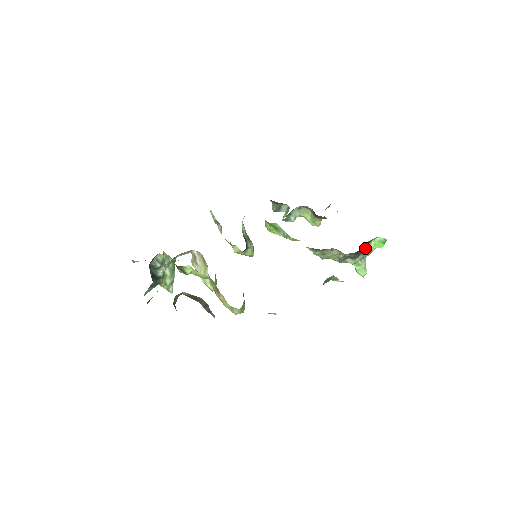
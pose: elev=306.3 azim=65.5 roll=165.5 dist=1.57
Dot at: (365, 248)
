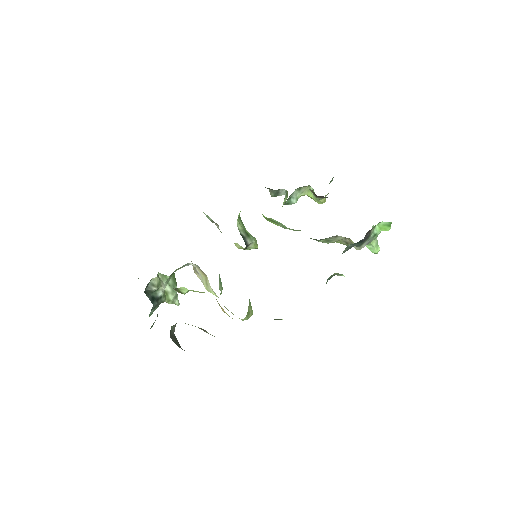
Dot at: (369, 235)
